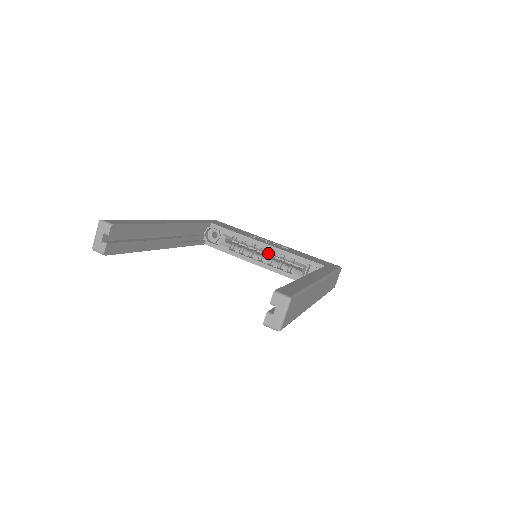
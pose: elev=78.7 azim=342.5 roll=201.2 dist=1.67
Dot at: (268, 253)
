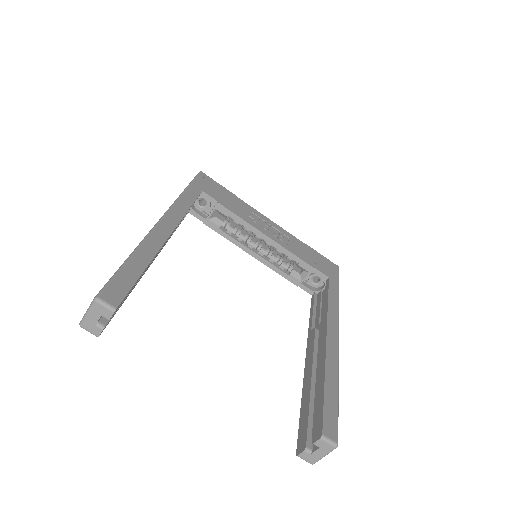
Dot at: (267, 245)
